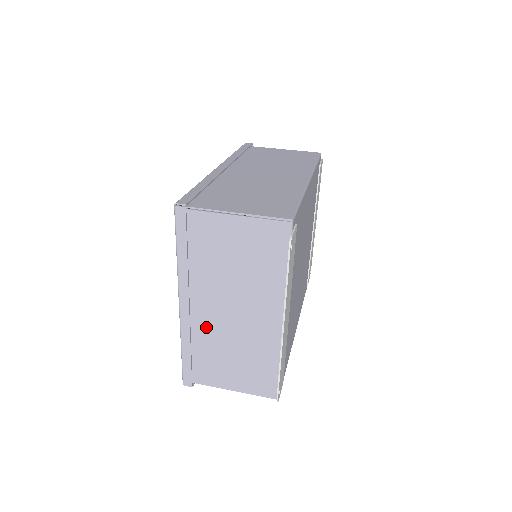
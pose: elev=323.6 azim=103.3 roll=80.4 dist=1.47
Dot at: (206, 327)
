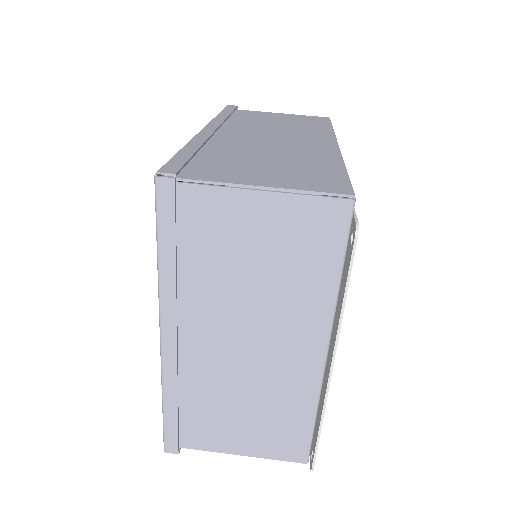
Dot at: (203, 368)
